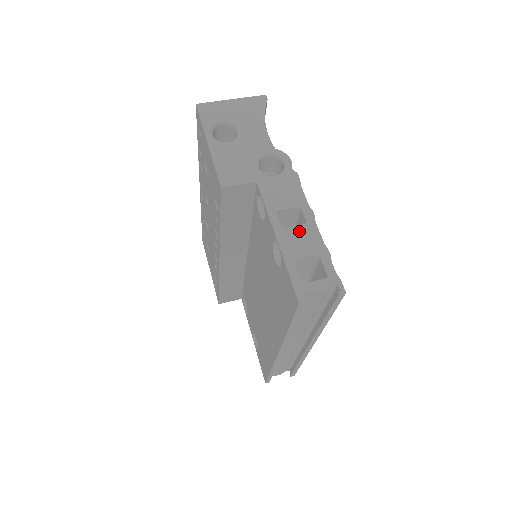
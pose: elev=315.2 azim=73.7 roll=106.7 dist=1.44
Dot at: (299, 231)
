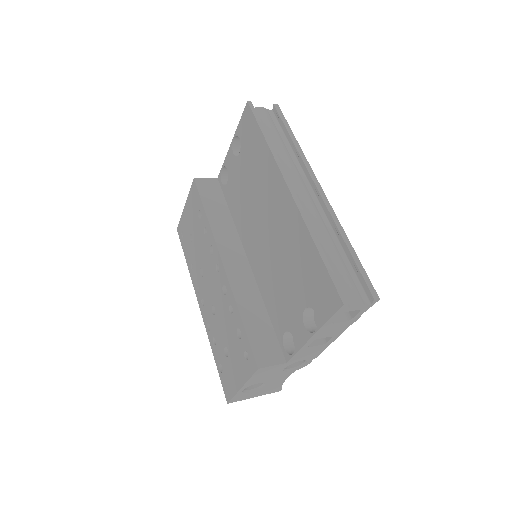
Dot at: occluded
